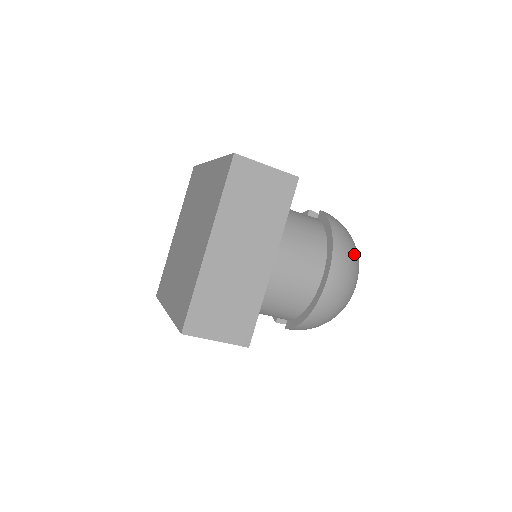
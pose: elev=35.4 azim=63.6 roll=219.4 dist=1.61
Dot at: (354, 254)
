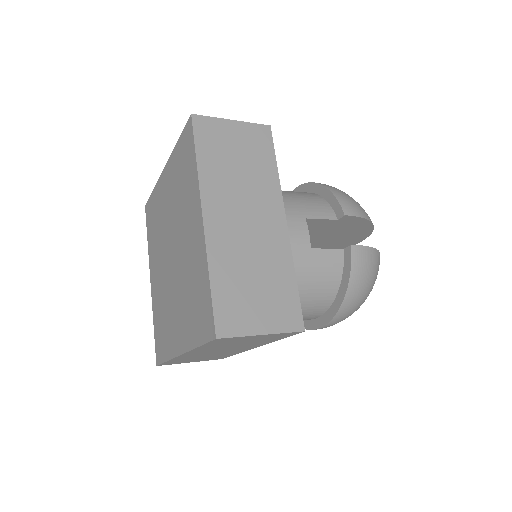
Dot at: (364, 300)
